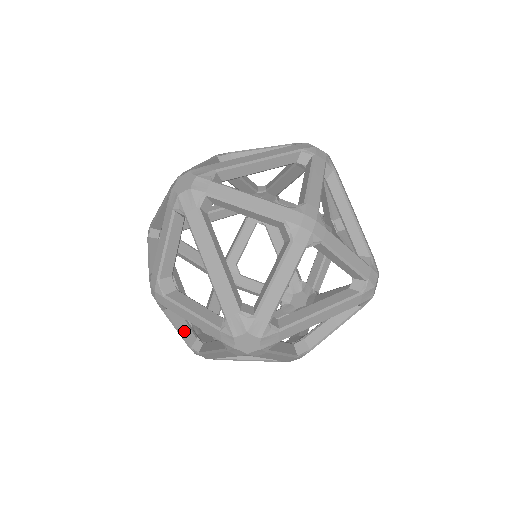
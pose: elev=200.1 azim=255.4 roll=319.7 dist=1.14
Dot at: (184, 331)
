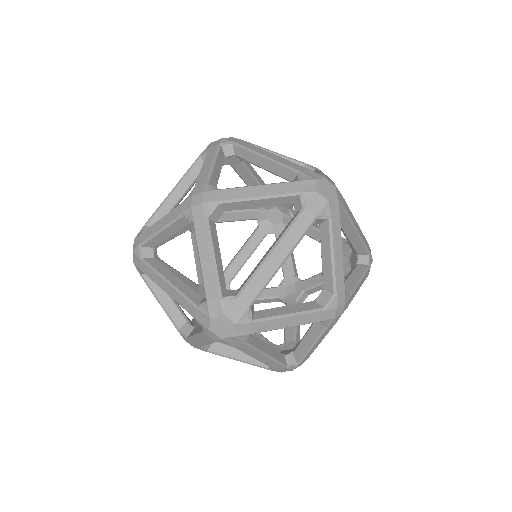
Dot at: (246, 358)
